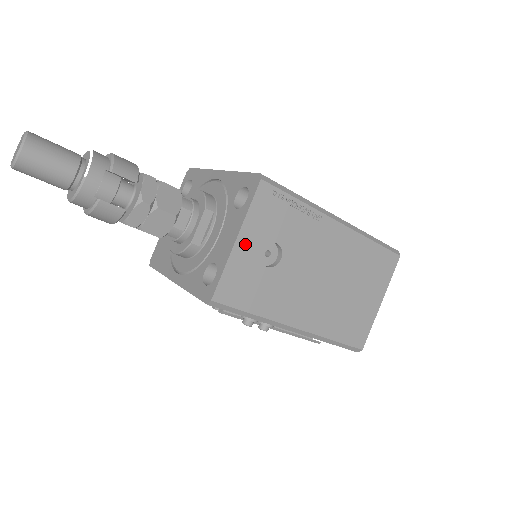
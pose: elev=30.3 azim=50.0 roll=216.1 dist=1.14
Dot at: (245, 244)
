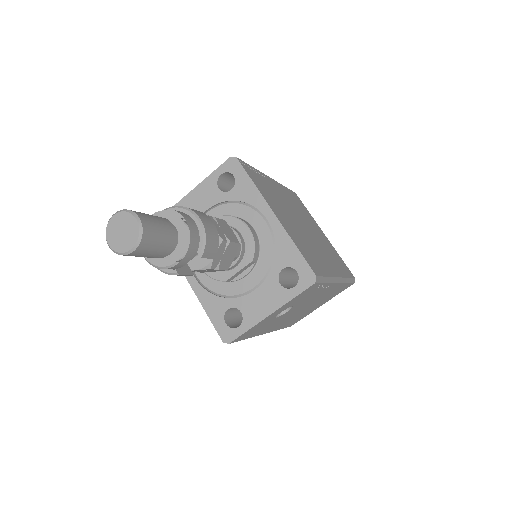
Dot at: (273, 314)
